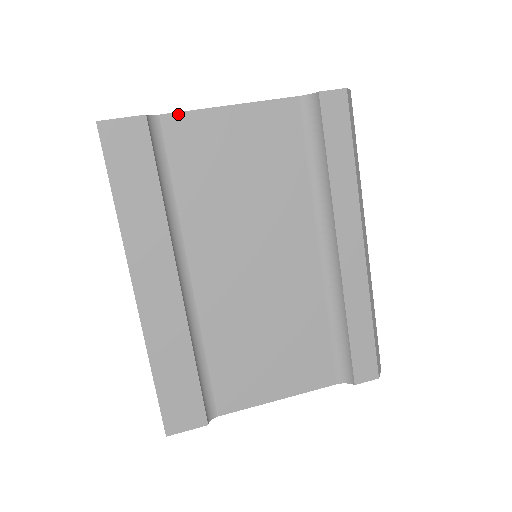
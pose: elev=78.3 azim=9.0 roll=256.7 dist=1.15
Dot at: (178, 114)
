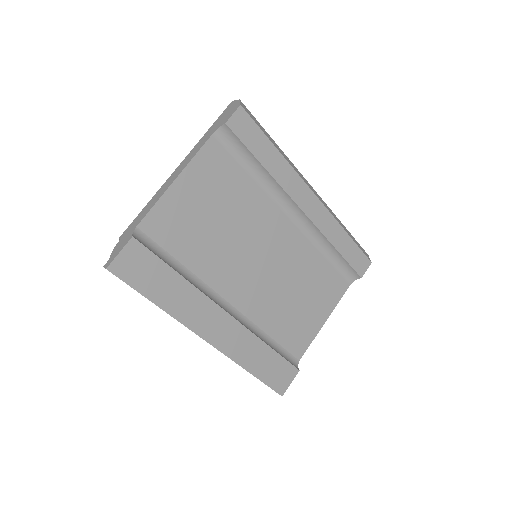
Dot at: (148, 215)
